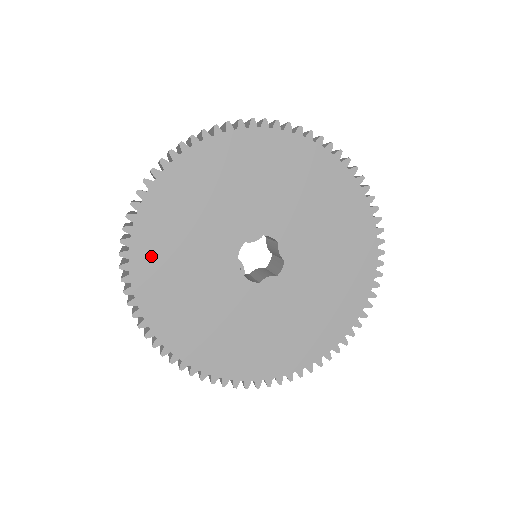
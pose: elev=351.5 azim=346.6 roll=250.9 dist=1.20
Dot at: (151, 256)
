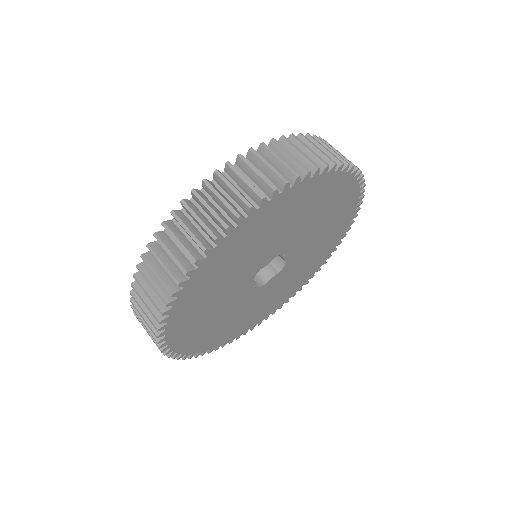
Dot at: (184, 322)
